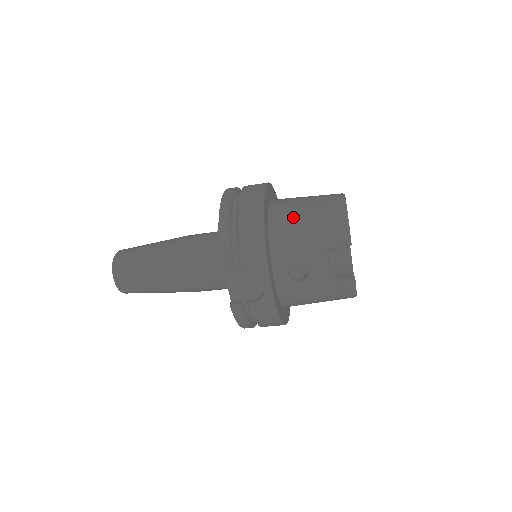
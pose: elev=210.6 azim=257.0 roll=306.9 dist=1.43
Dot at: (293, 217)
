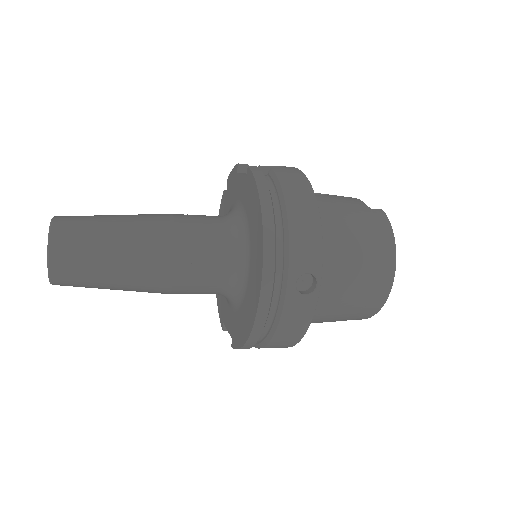
Dot at: (329, 311)
